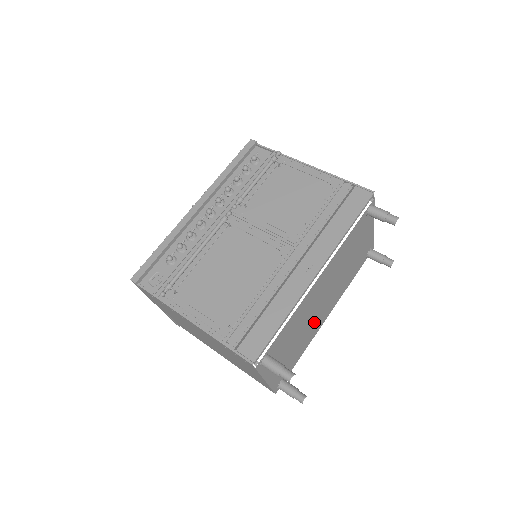
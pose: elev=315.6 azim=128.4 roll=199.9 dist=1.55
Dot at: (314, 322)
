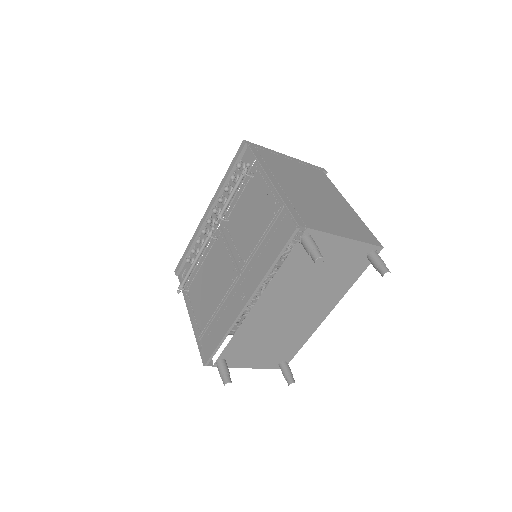
Dot at: (298, 324)
